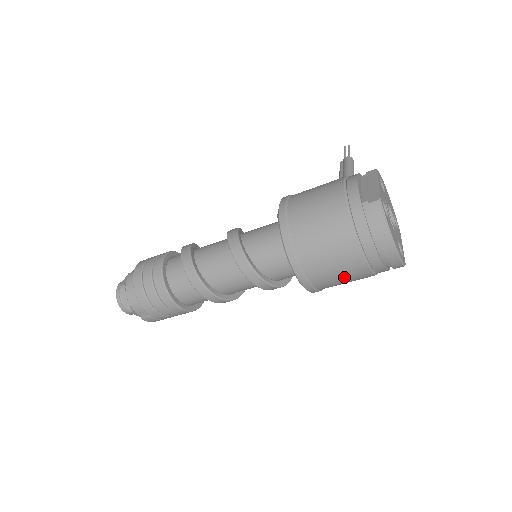
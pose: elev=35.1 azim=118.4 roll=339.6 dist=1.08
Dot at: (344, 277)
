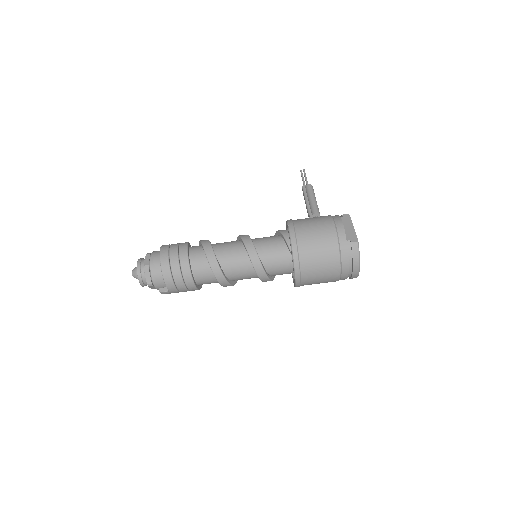
Dot at: (322, 282)
